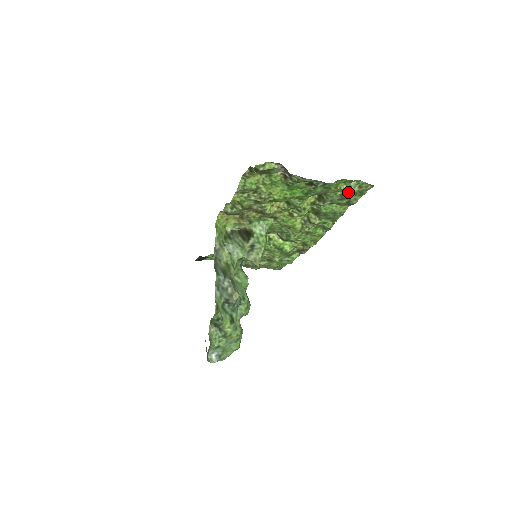
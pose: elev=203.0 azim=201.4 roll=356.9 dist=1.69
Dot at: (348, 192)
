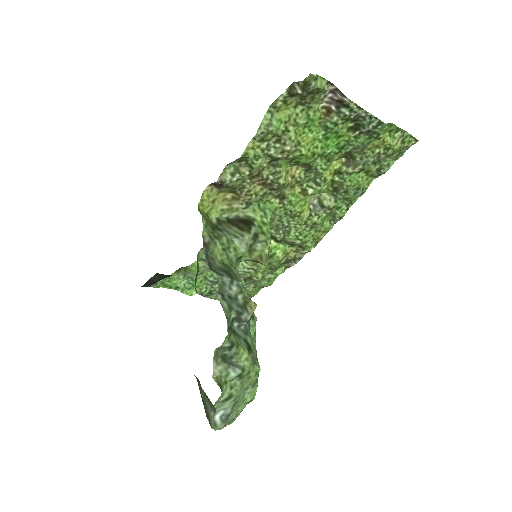
Dot at: (389, 149)
